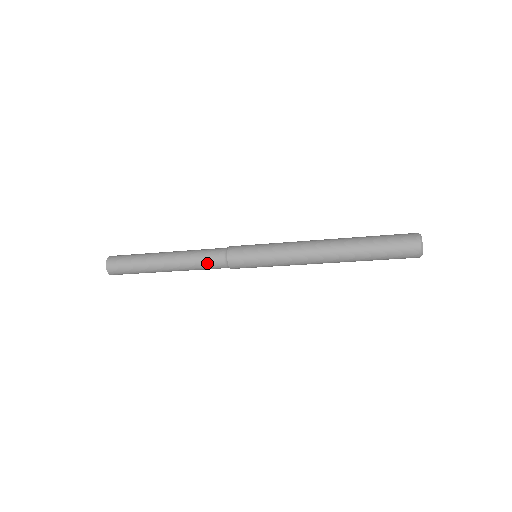
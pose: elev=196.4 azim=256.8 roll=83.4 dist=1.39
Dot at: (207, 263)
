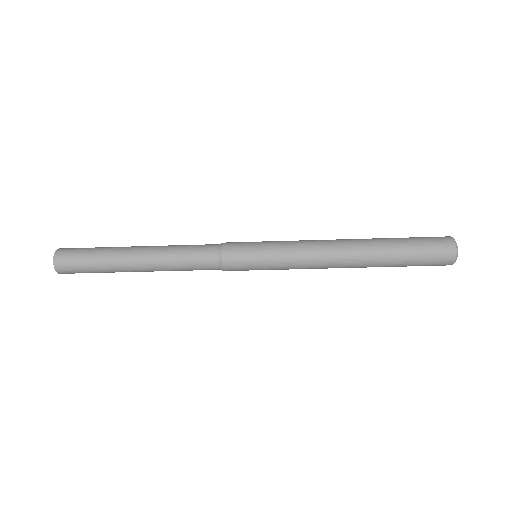
Dot at: (194, 264)
